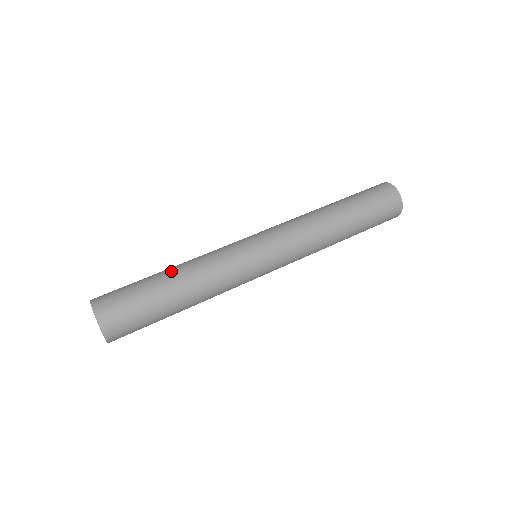
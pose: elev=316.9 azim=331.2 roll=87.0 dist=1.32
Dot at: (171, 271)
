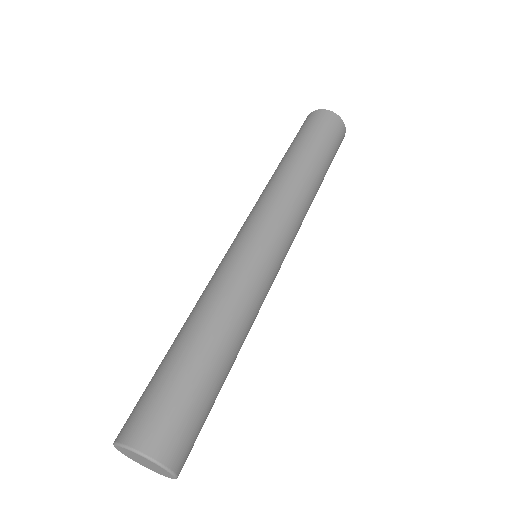
Dot at: (191, 332)
